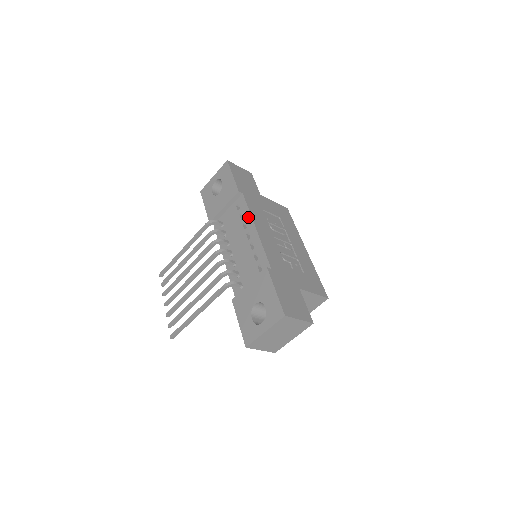
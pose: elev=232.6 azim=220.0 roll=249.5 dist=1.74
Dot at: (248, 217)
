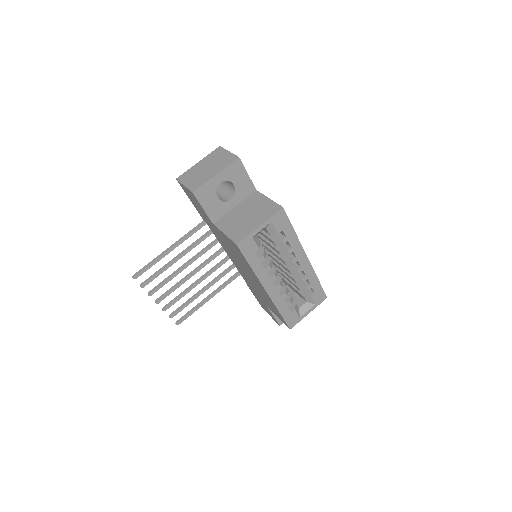
Dot at: occluded
